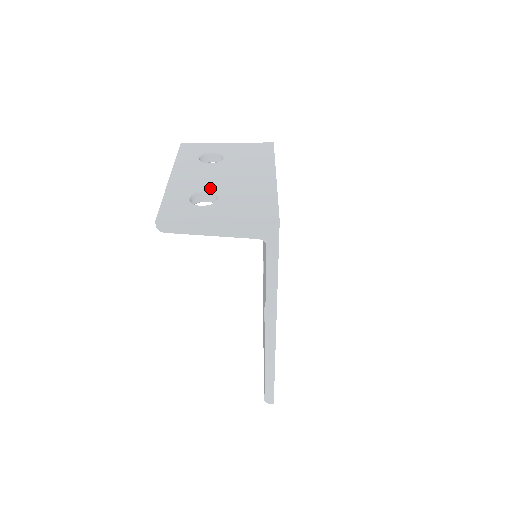
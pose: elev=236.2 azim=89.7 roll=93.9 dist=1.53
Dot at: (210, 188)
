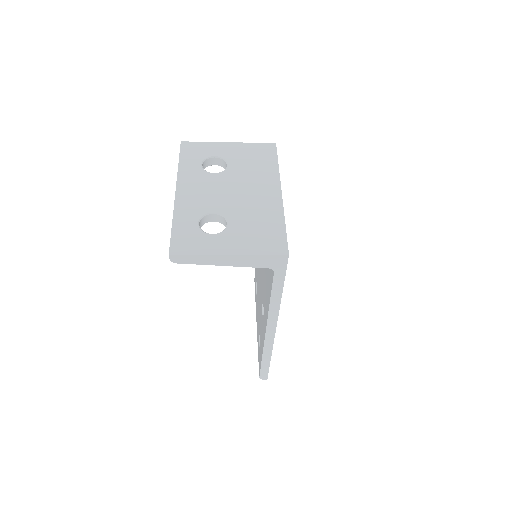
Dot at: (218, 209)
